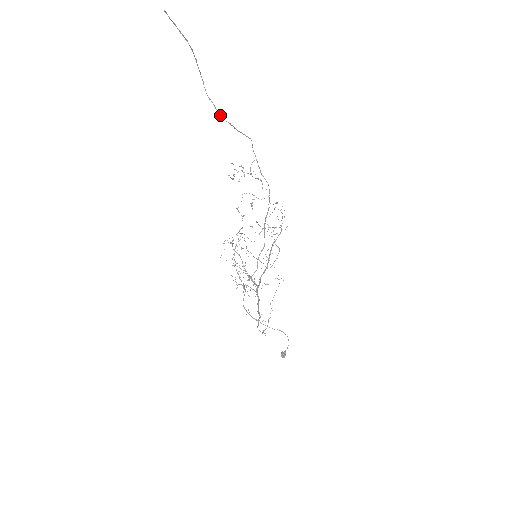
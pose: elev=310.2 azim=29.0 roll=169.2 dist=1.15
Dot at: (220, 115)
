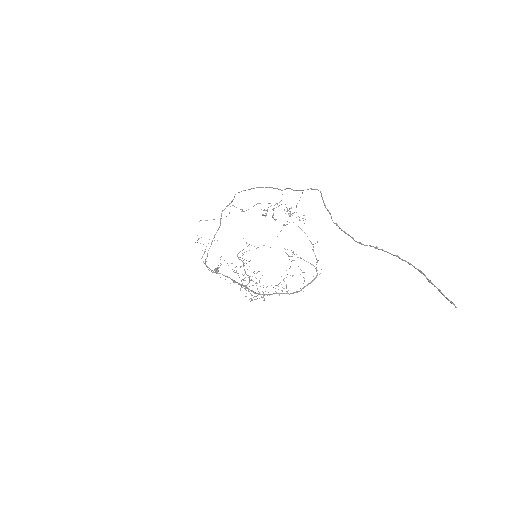
Dot at: occluded
